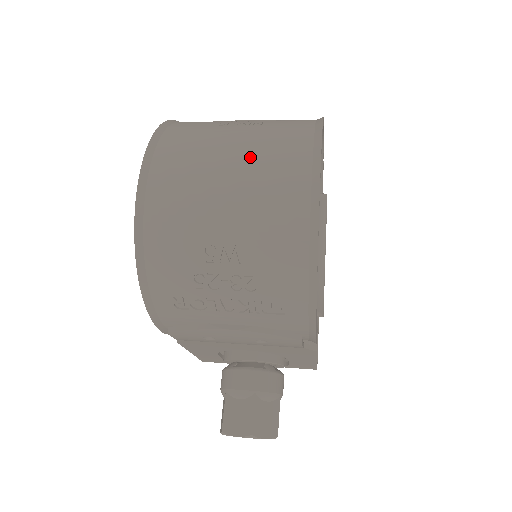
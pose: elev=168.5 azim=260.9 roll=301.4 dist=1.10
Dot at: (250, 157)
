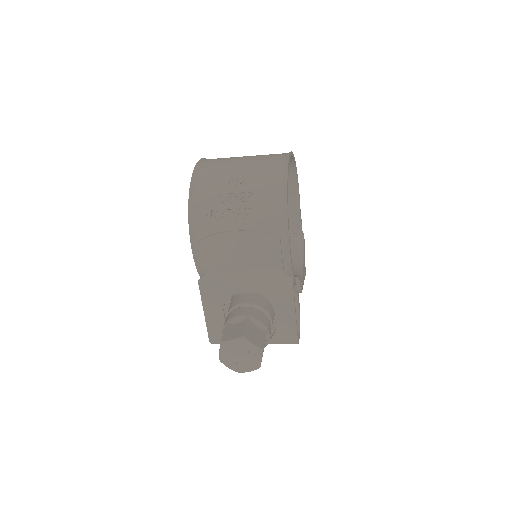
Dot at: (256, 156)
